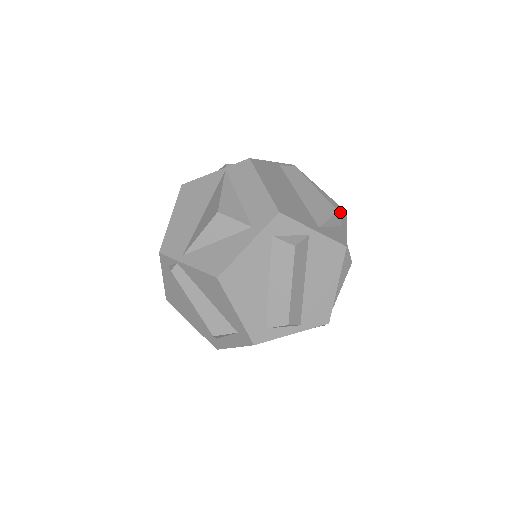
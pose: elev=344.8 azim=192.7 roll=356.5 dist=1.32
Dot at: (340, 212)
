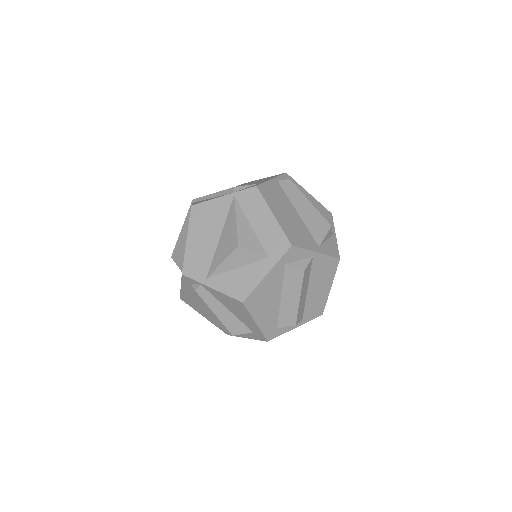
Dot at: (328, 217)
